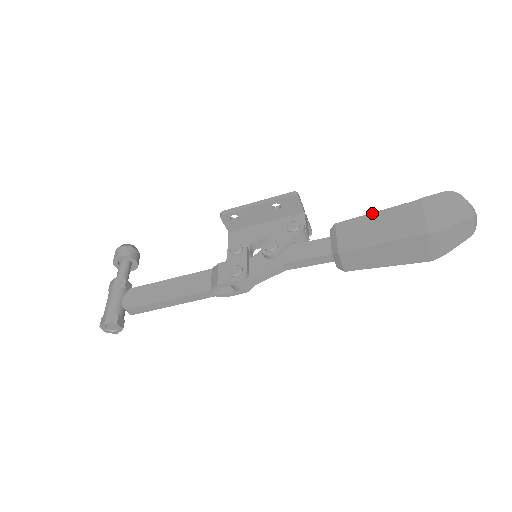
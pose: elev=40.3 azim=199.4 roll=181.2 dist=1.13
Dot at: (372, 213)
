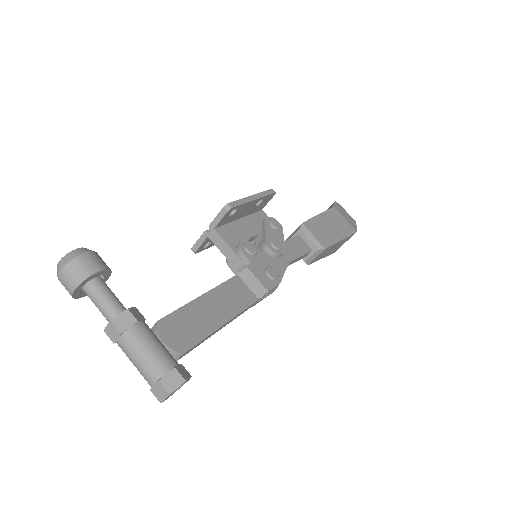
Dot at: (318, 215)
